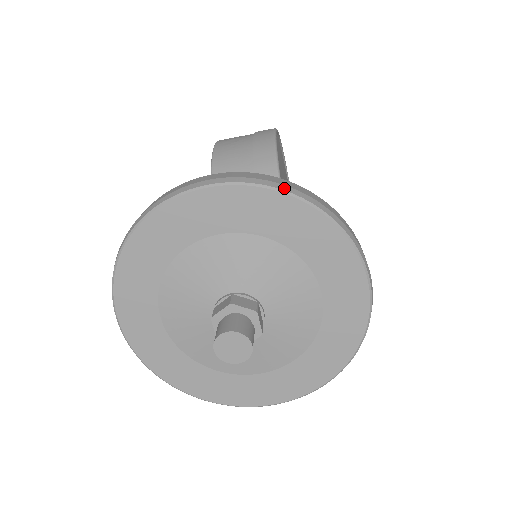
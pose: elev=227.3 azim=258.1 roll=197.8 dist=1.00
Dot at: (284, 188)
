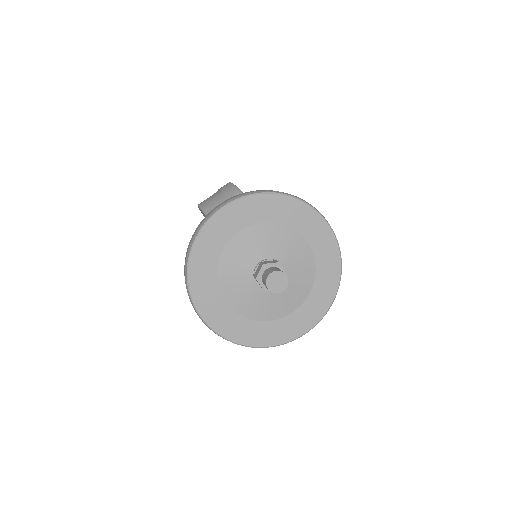
Dot at: (261, 192)
